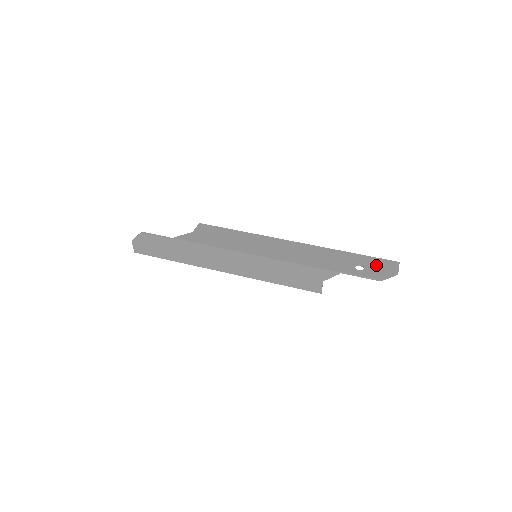
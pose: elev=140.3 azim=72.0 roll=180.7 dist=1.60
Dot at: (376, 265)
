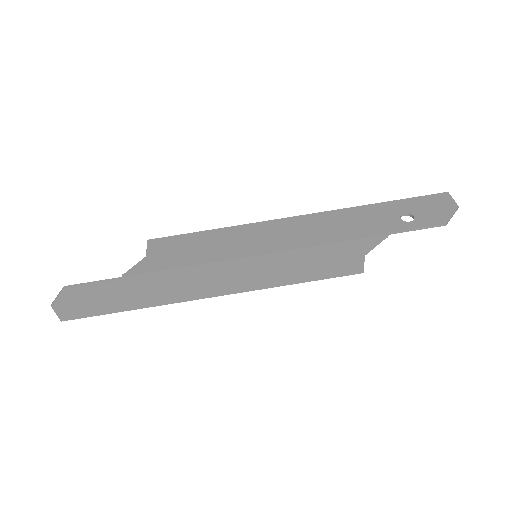
Dot at: (424, 206)
